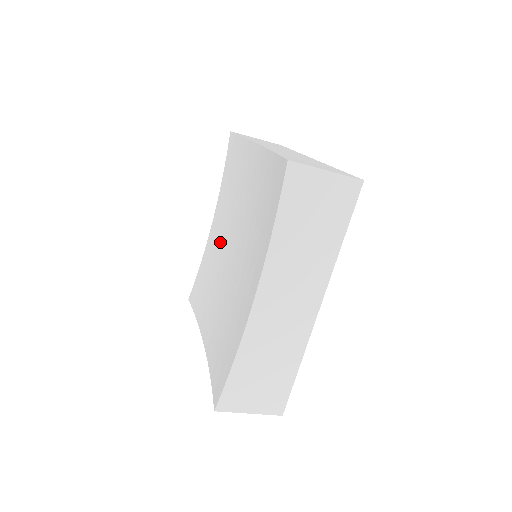
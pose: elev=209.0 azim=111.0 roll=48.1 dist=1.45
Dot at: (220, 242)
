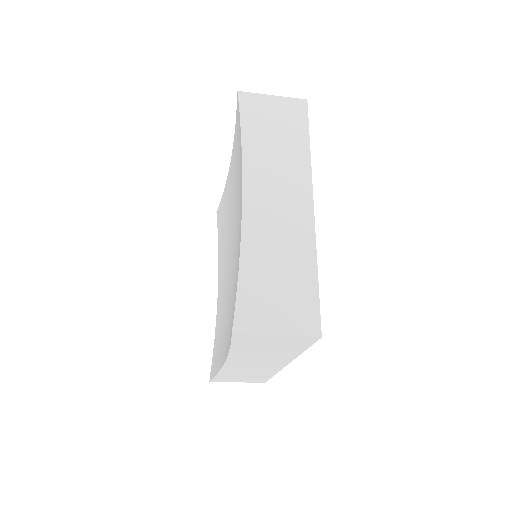
Dot at: (231, 208)
